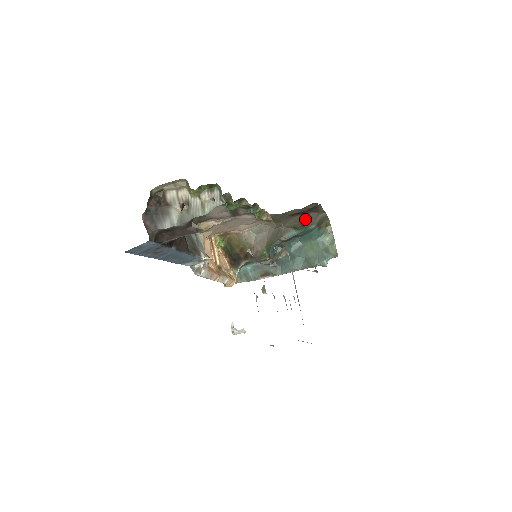
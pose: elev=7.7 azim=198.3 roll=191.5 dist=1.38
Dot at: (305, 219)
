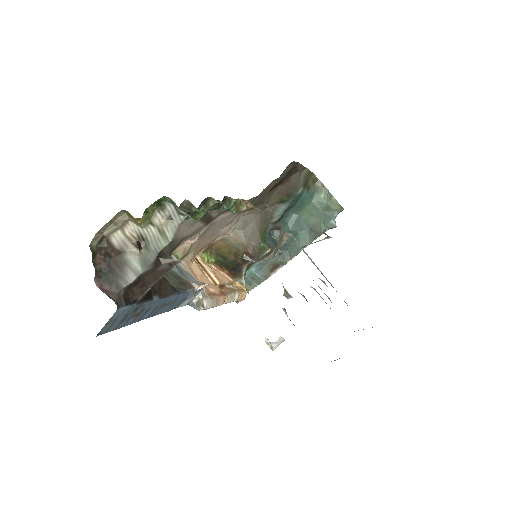
Dot at: (288, 186)
